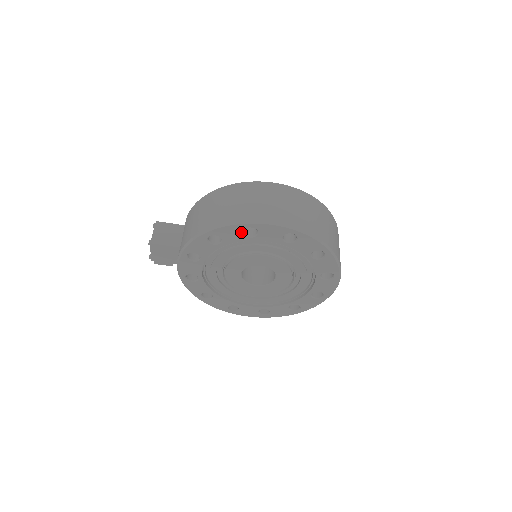
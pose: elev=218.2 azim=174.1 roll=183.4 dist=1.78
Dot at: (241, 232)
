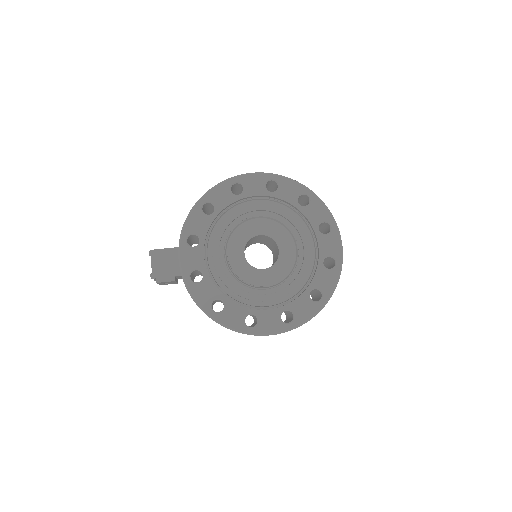
Dot at: (229, 191)
